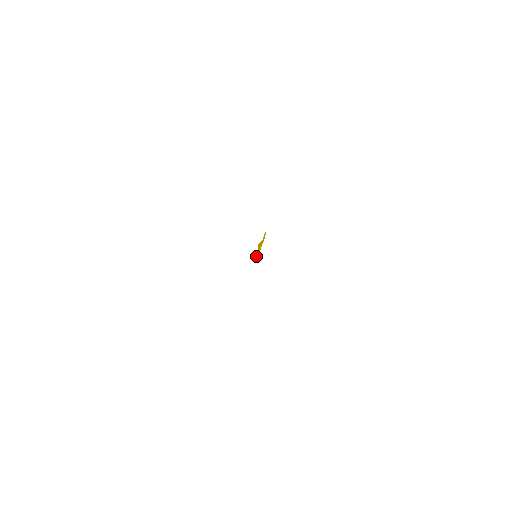
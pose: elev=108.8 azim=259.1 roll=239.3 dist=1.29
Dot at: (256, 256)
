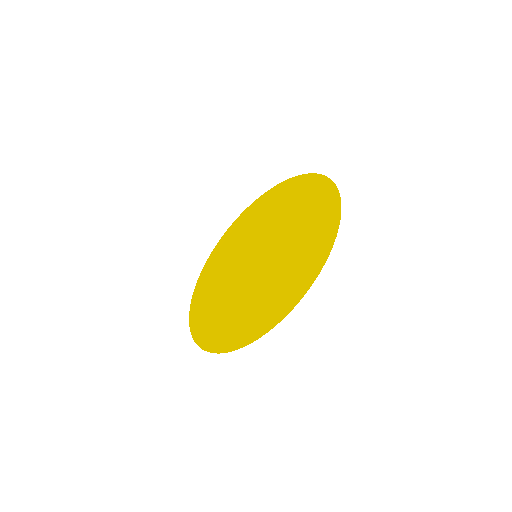
Dot at: (252, 254)
